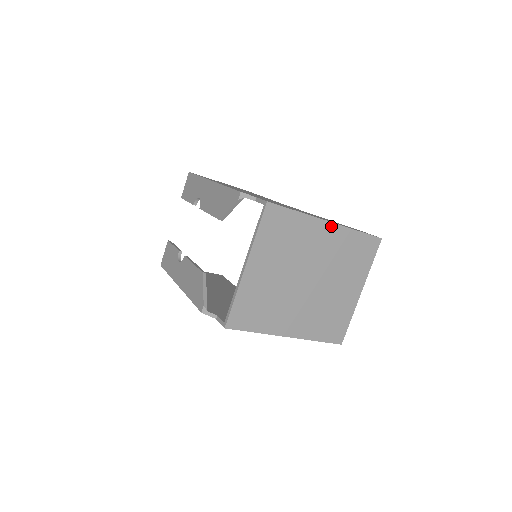
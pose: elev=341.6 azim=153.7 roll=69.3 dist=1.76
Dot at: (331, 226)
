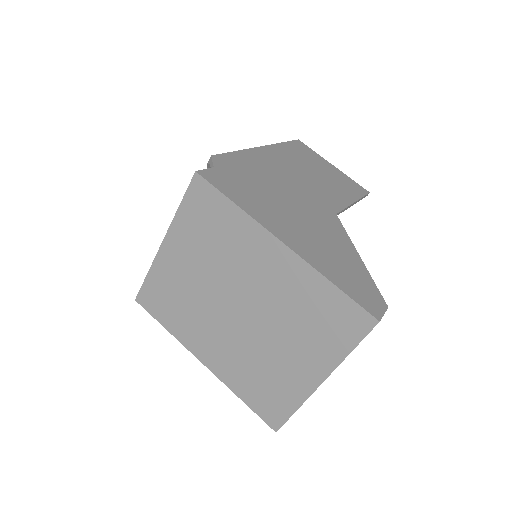
Dot at: (284, 250)
